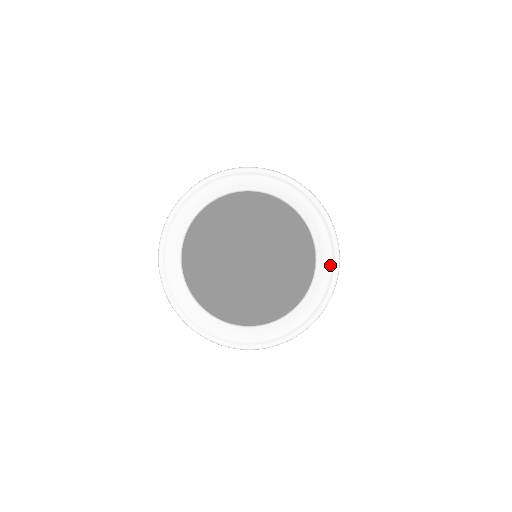
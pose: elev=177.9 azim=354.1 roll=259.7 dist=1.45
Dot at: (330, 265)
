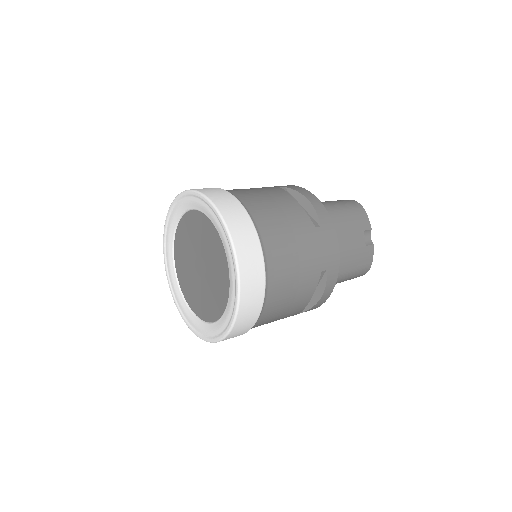
Dot at: (231, 257)
